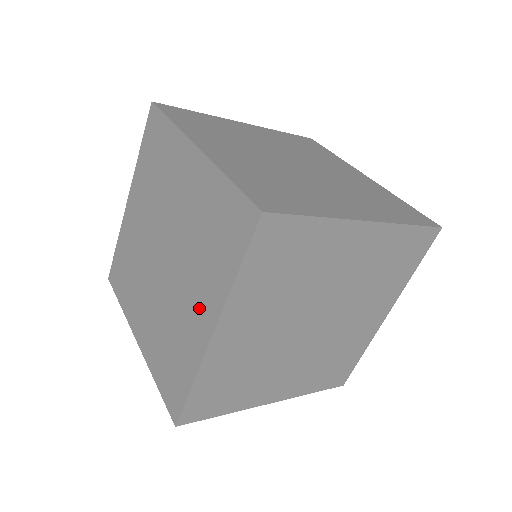
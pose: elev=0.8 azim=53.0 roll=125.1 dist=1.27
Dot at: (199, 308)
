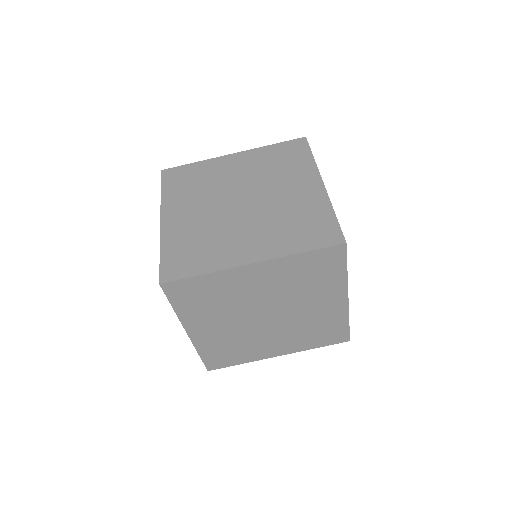
Dot at: (302, 186)
